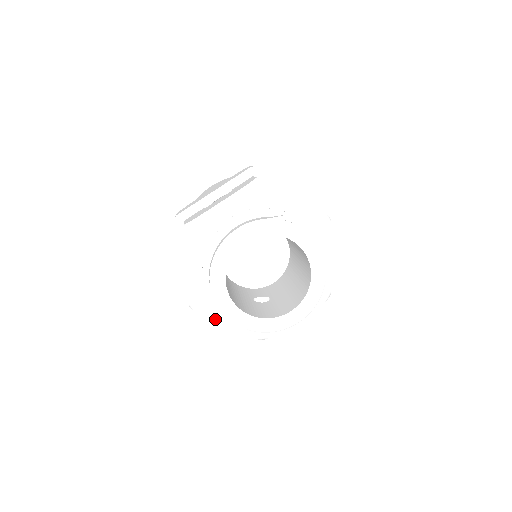
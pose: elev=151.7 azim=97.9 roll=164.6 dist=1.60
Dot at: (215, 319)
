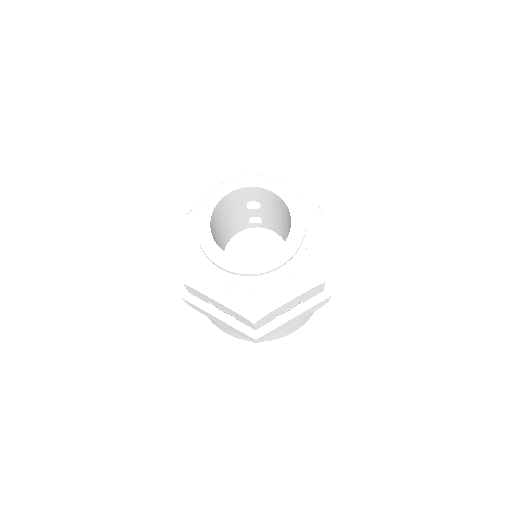
Dot at: (206, 293)
